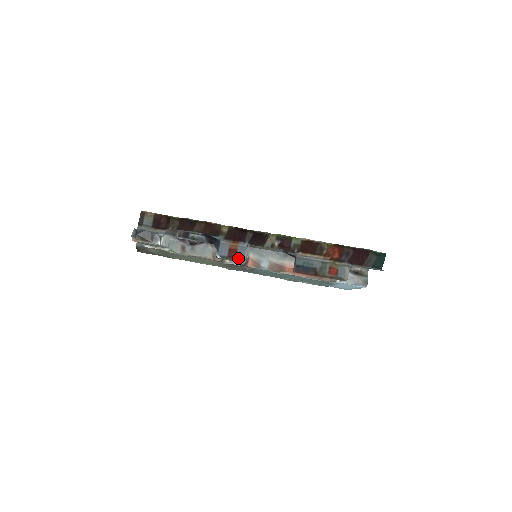
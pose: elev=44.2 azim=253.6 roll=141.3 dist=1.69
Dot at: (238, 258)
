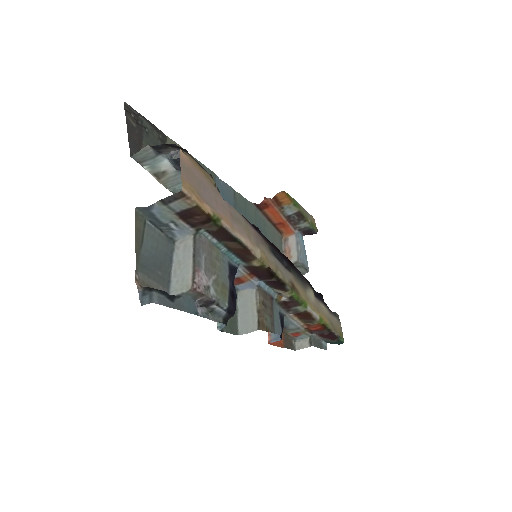
Dot at: (237, 287)
